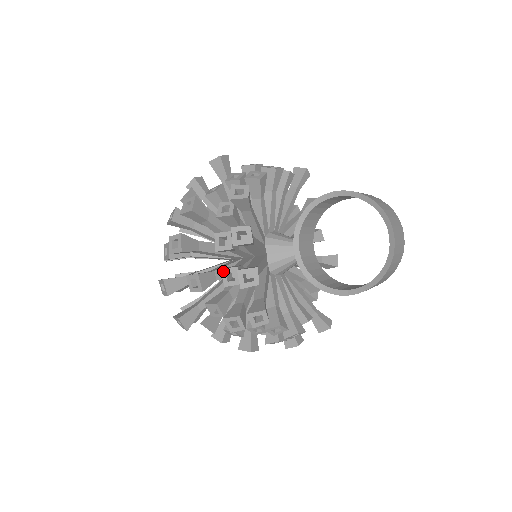
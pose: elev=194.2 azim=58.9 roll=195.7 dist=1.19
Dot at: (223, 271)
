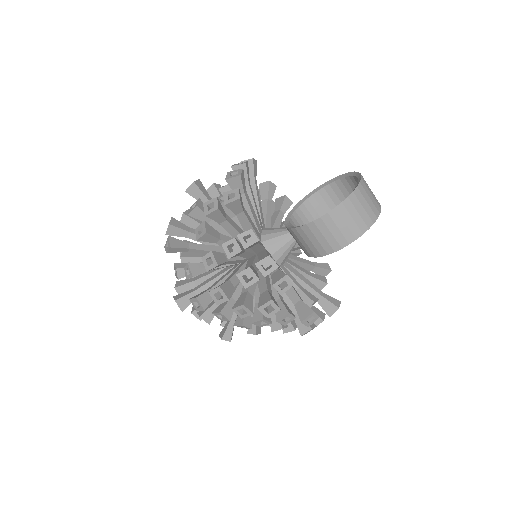
Dot at: (219, 197)
